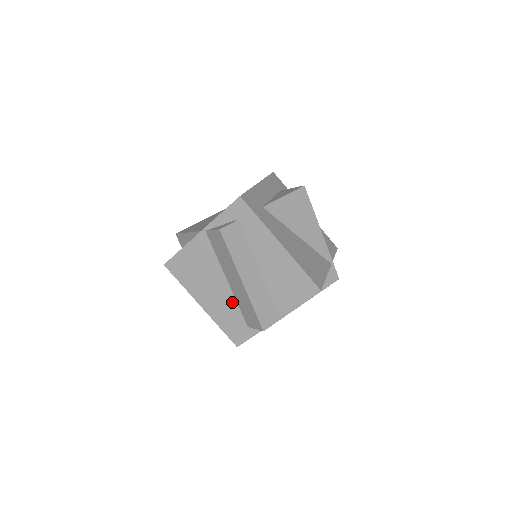
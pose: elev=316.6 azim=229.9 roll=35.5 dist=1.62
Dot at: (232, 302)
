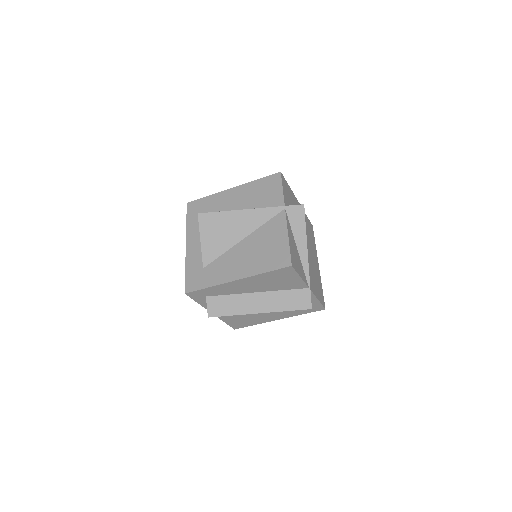
Dot at: occluded
